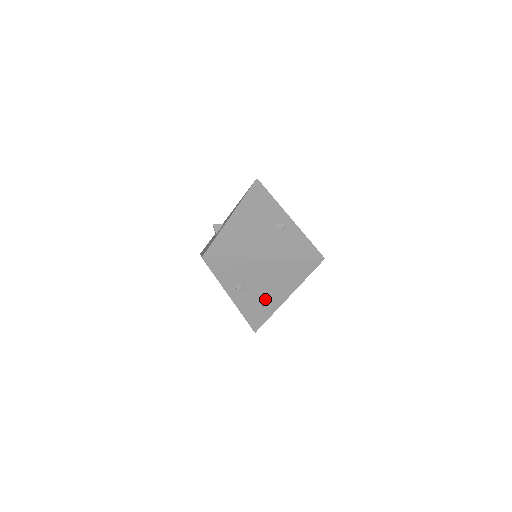
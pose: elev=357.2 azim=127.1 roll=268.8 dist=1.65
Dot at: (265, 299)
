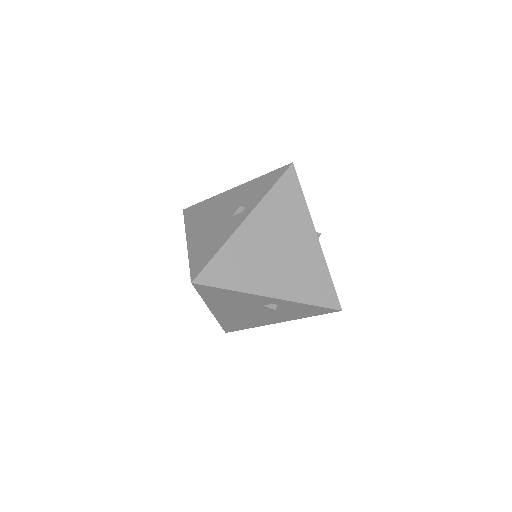
Dot at: occluded
